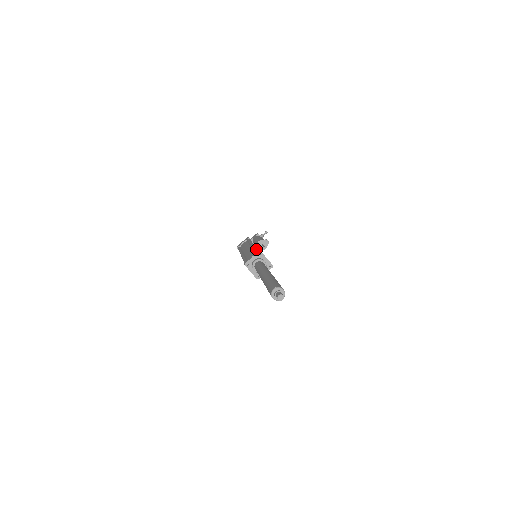
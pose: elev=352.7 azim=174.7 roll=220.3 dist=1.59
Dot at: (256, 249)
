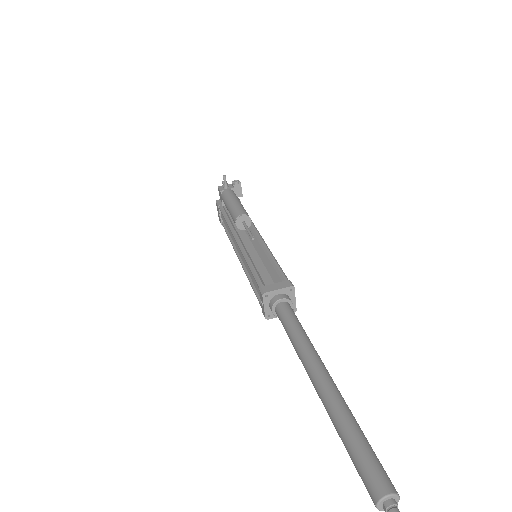
Dot at: occluded
